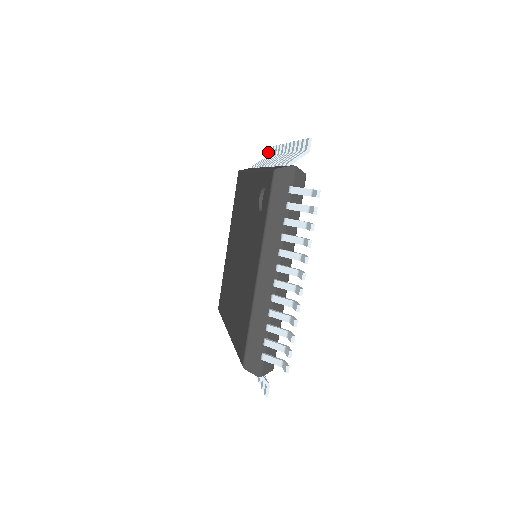
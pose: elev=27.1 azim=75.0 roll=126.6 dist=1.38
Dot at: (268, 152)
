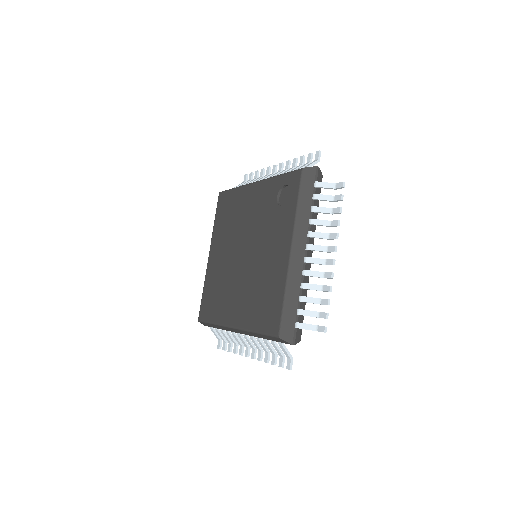
Dot at: (246, 178)
